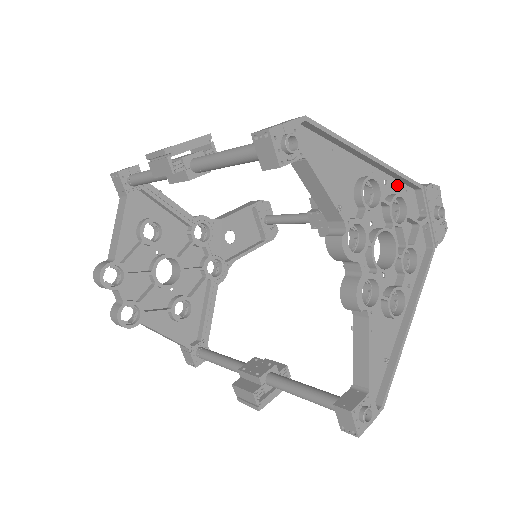
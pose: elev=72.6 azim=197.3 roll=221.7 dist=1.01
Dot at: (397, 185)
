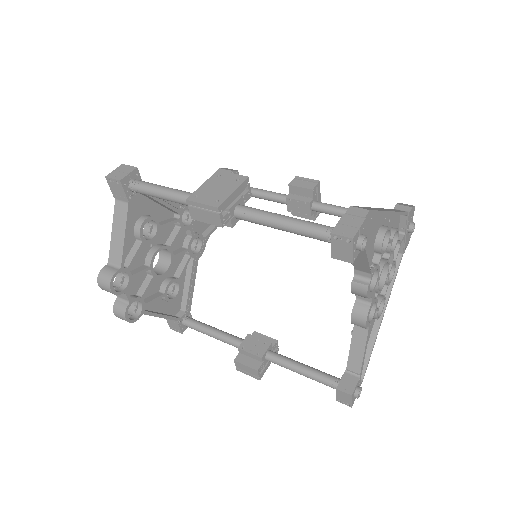
Dot at: (394, 218)
